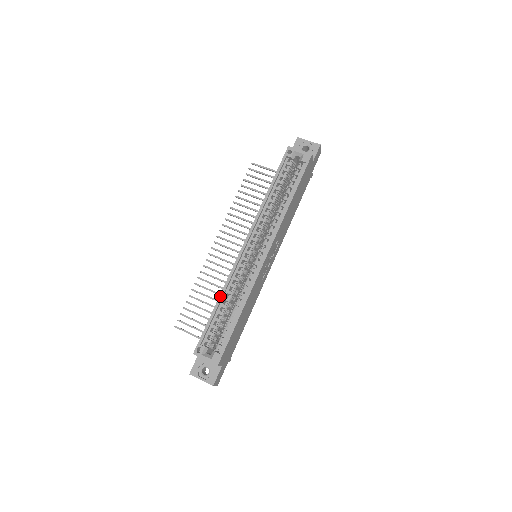
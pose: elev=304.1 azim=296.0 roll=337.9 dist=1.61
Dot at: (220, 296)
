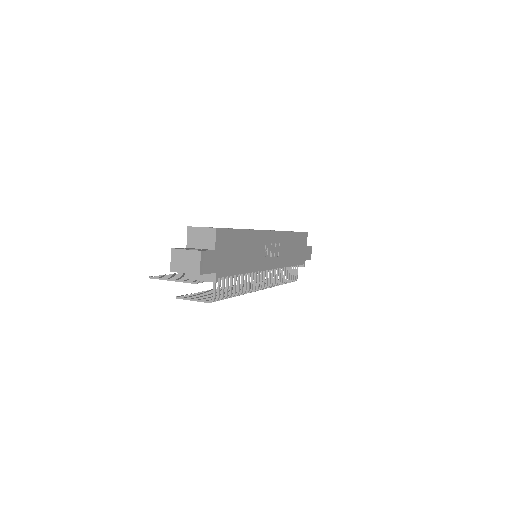
Dot at: occluded
